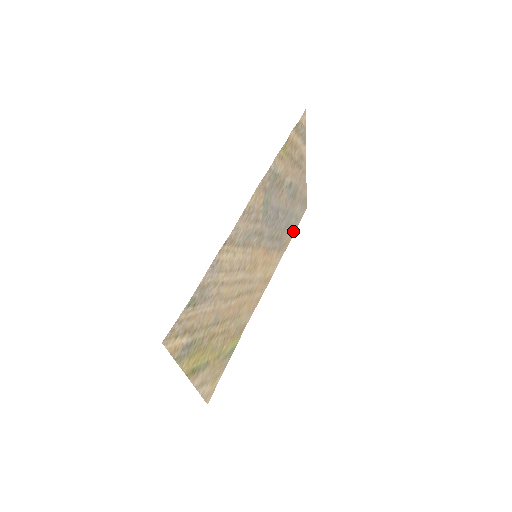
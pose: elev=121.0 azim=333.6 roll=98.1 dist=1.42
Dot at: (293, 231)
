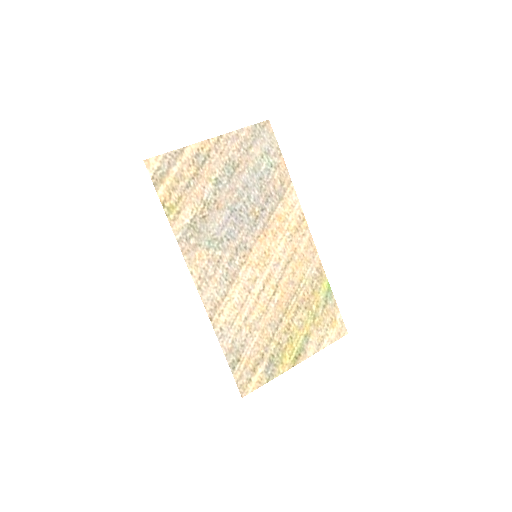
Dot at: (278, 161)
